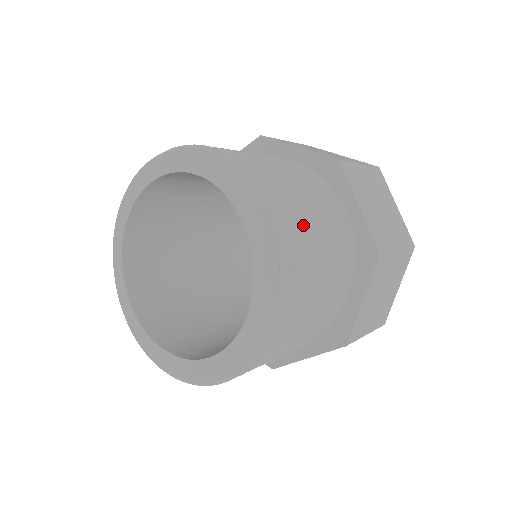
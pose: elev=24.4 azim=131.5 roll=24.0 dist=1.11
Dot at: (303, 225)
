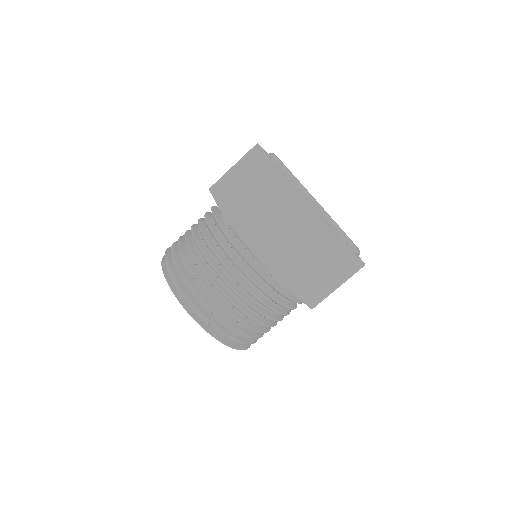
Dot at: (216, 288)
